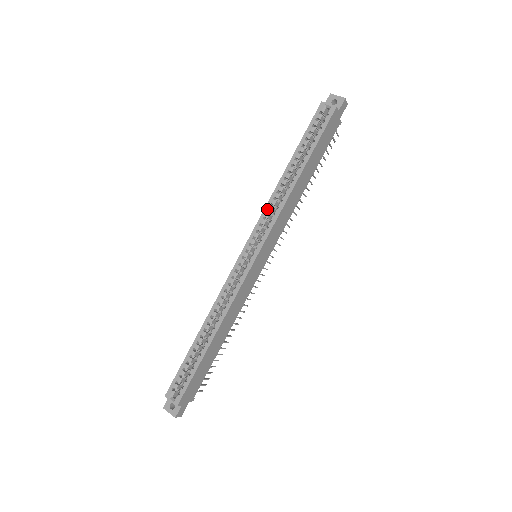
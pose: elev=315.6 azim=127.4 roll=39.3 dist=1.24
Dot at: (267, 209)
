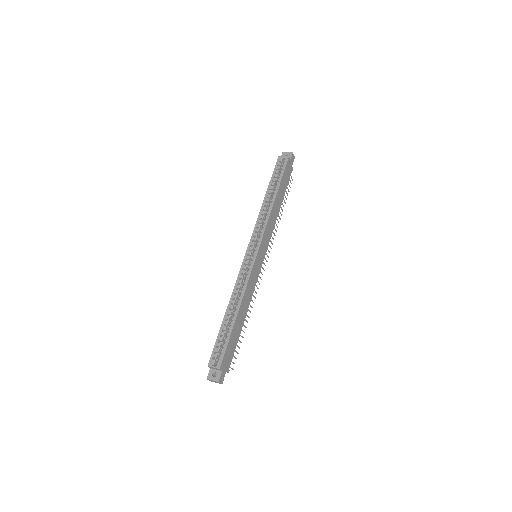
Dot at: (258, 222)
